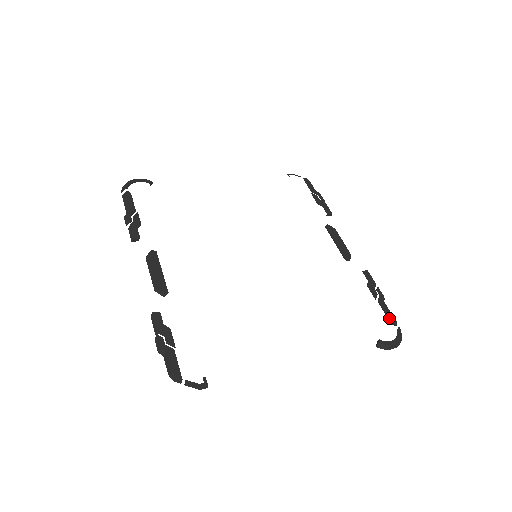
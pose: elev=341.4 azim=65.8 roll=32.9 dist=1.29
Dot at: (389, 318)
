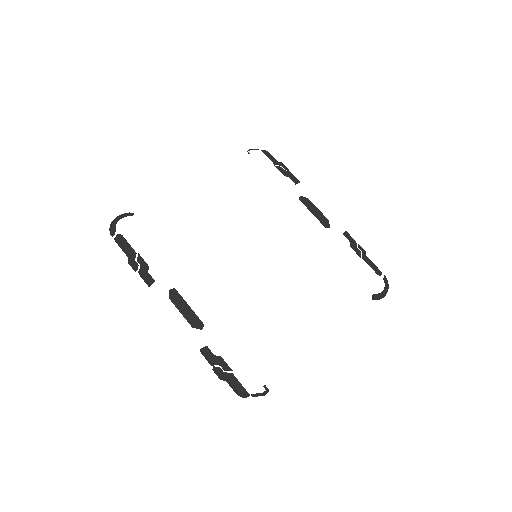
Dot at: (375, 271)
